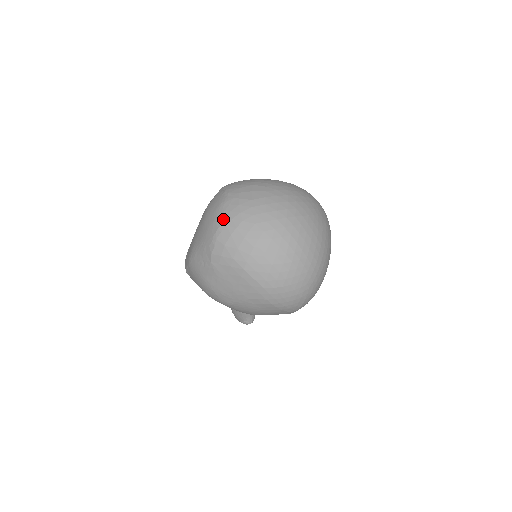
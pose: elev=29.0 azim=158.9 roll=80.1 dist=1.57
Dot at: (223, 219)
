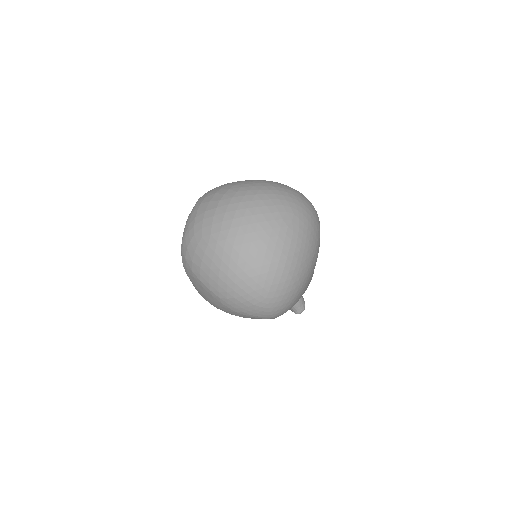
Dot at: (185, 232)
